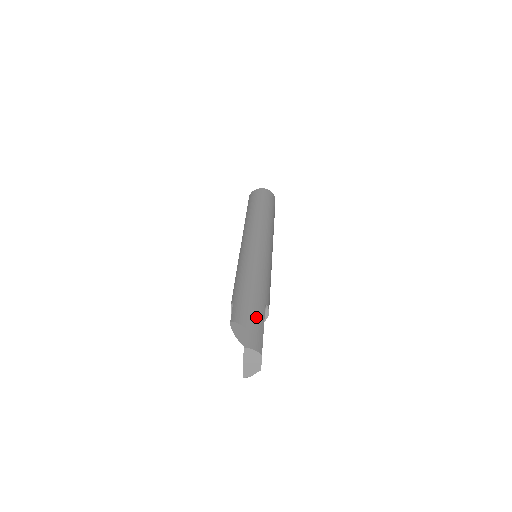
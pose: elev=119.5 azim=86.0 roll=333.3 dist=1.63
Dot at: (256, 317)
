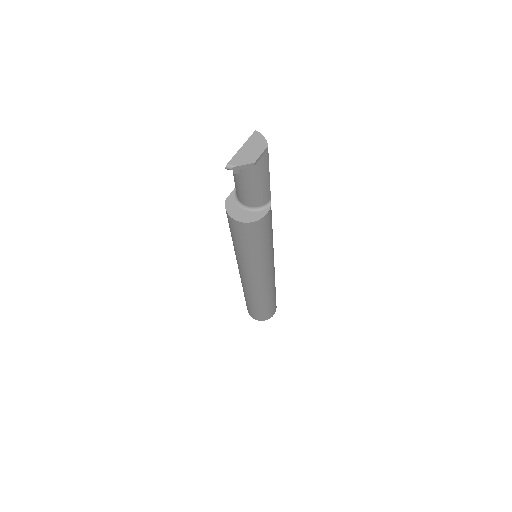
Dot at: occluded
